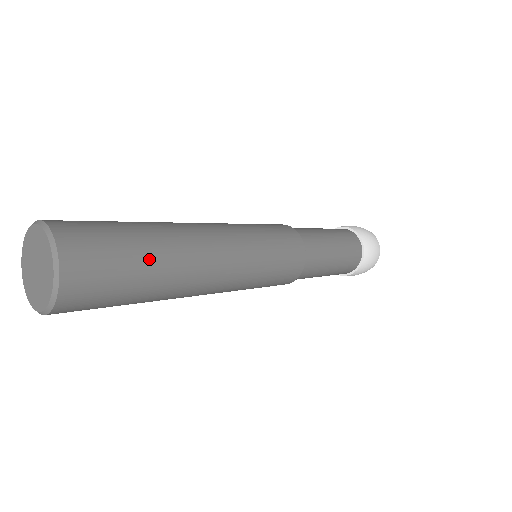
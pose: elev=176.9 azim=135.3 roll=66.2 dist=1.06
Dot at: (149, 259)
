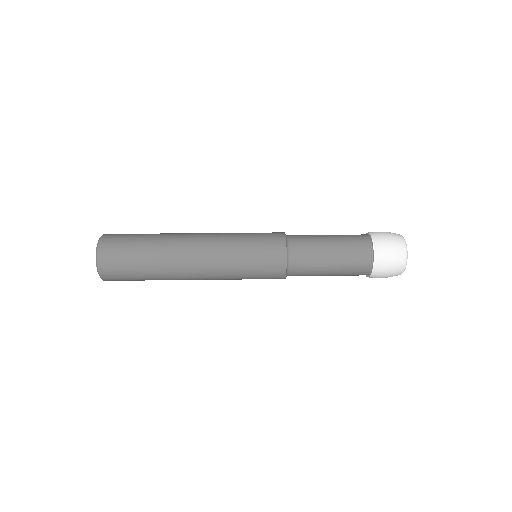
Dot at: (147, 262)
